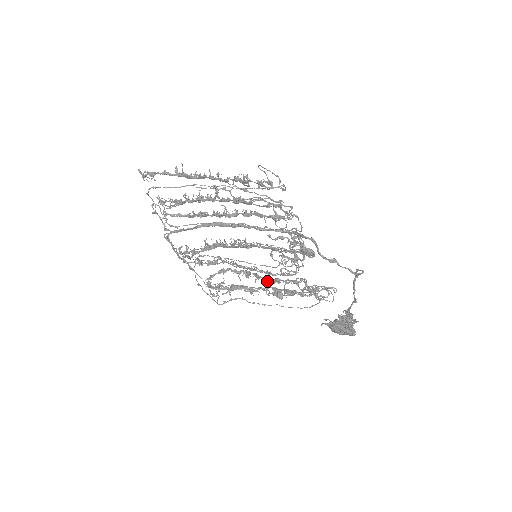
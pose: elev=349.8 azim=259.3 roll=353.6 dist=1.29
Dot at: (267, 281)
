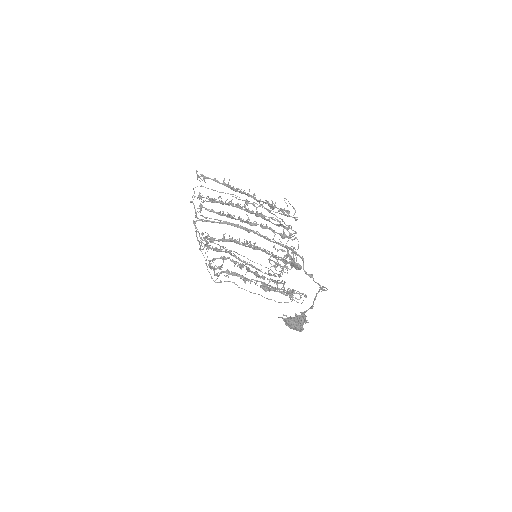
Dot at: (255, 275)
